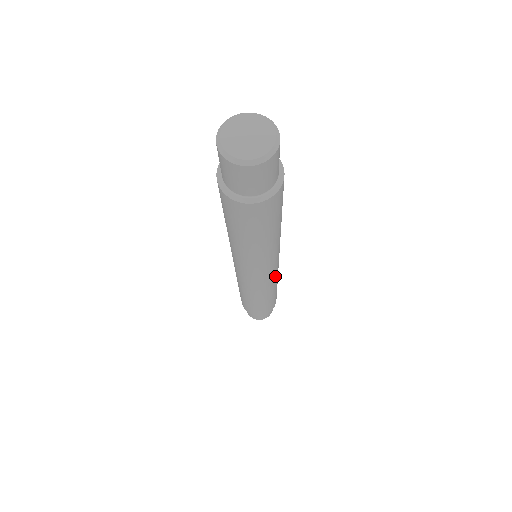
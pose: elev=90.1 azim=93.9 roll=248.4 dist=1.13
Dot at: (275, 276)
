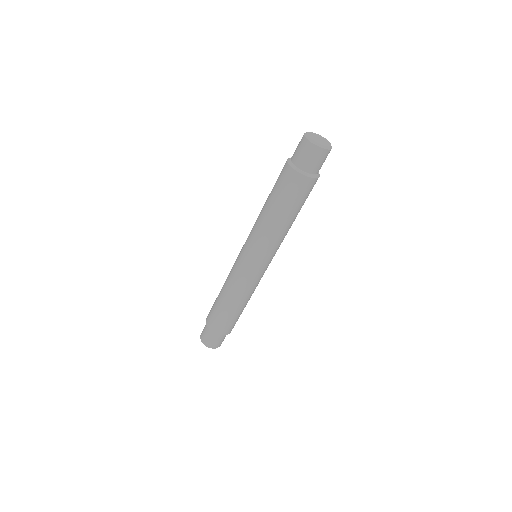
Dot at: (259, 279)
